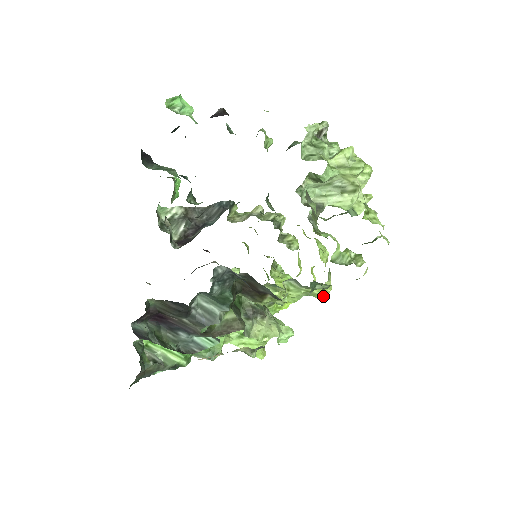
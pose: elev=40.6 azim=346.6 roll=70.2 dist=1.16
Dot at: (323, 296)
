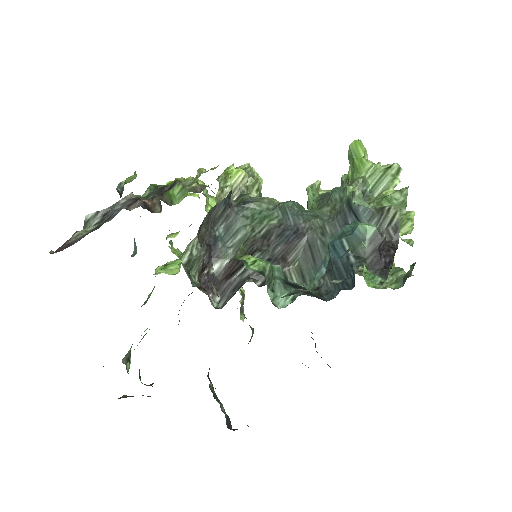
Dot at: occluded
